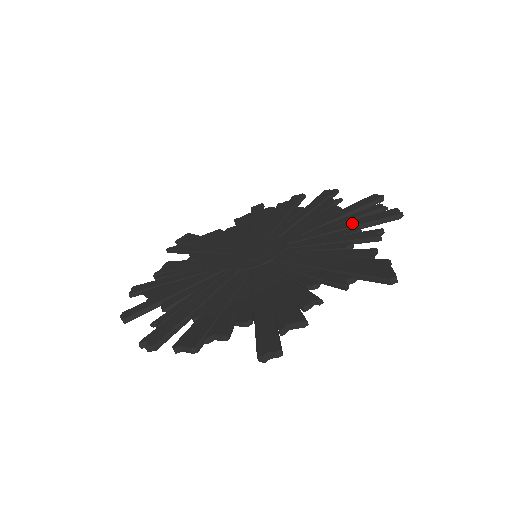
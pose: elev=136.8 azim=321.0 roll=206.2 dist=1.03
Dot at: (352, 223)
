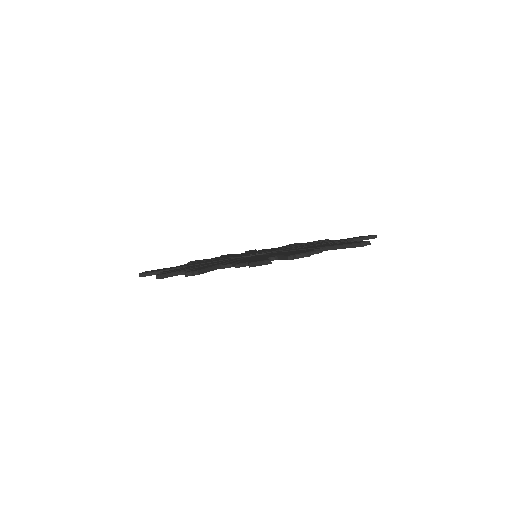
Dot at: (304, 243)
